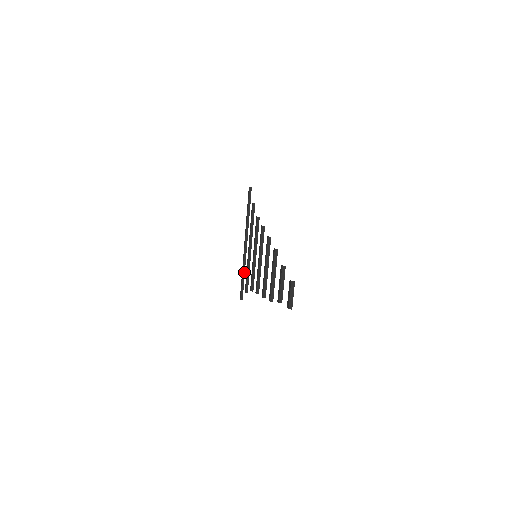
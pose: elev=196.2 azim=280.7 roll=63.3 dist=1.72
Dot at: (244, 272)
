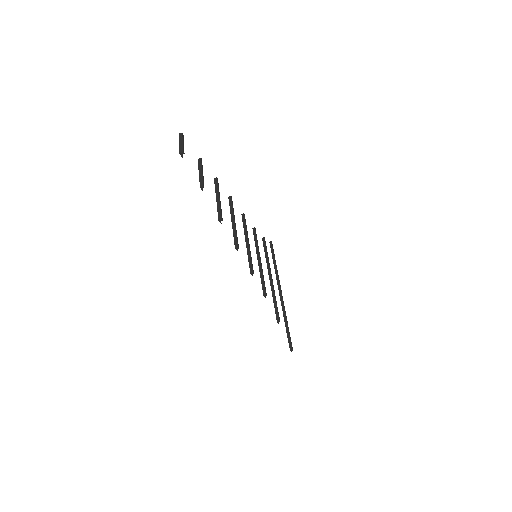
Dot at: (286, 319)
